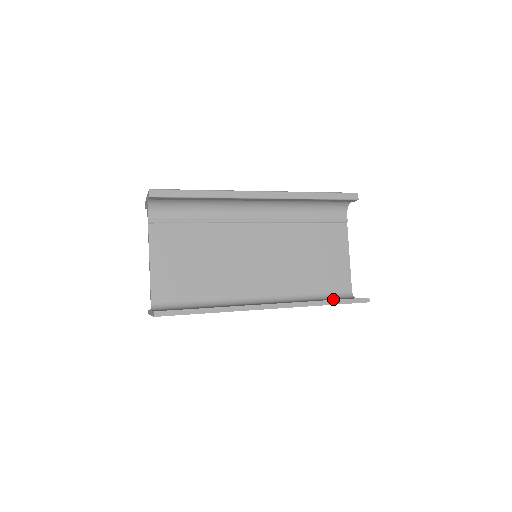
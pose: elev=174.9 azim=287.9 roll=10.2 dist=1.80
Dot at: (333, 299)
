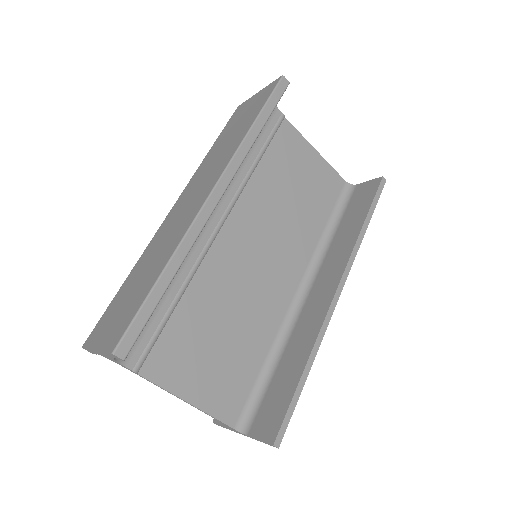
Dot at: (357, 213)
